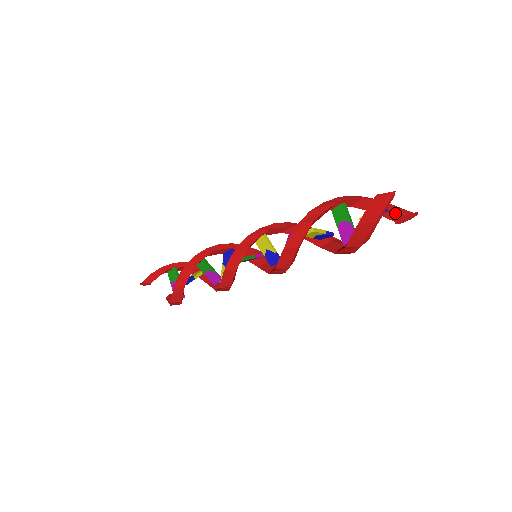
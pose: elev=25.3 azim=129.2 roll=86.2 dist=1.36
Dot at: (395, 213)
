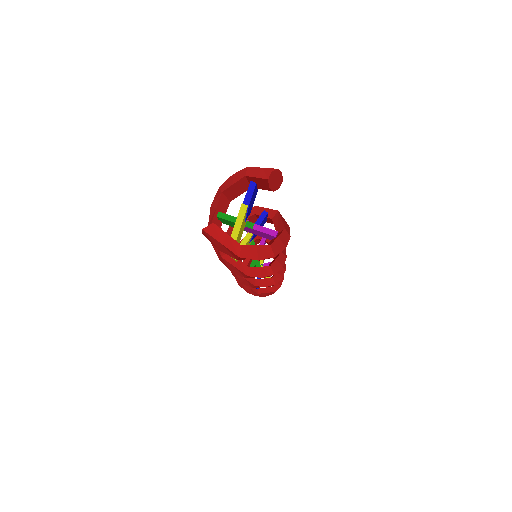
Dot at: (261, 184)
